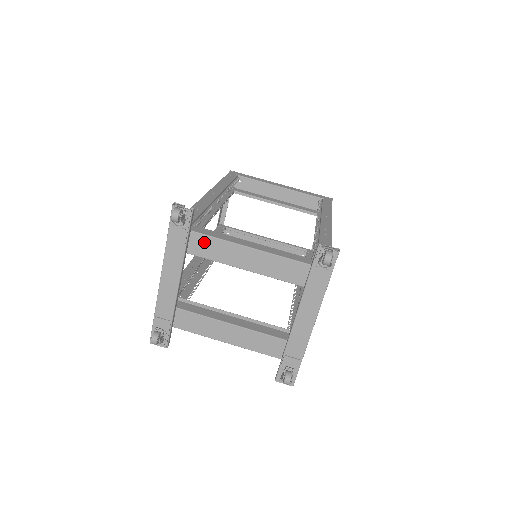
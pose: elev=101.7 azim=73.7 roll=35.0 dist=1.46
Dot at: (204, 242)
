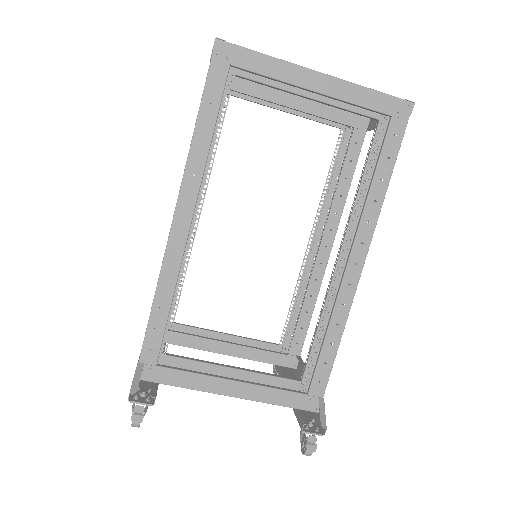
Dot at: occluded
